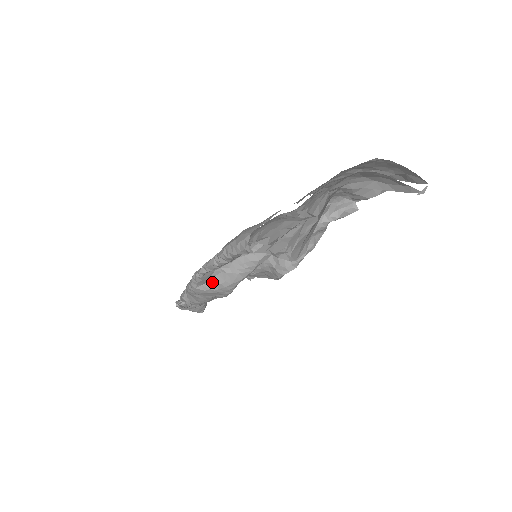
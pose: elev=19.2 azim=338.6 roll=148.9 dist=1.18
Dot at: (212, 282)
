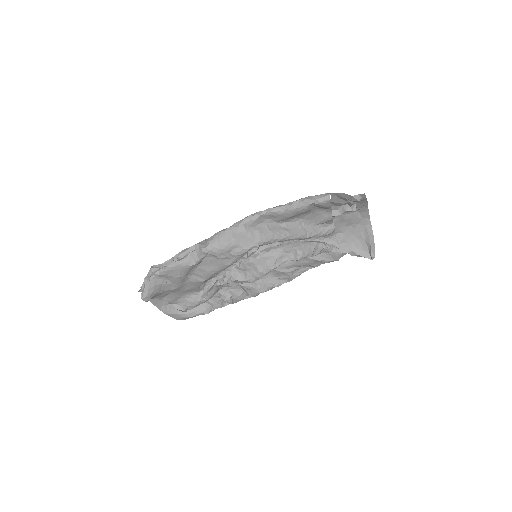
Dot at: (255, 229)
